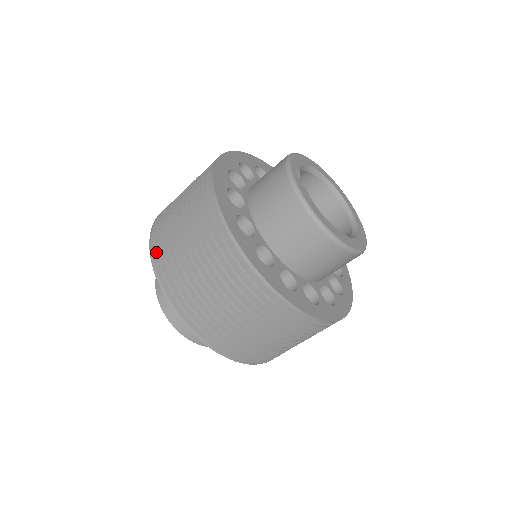
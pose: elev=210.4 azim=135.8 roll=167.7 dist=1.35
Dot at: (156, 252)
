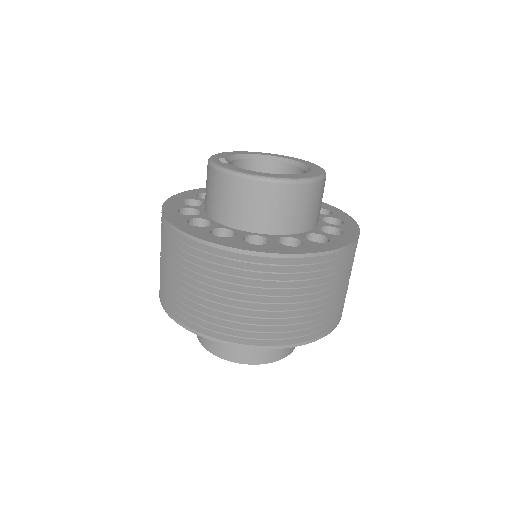
Dot at: occluded
